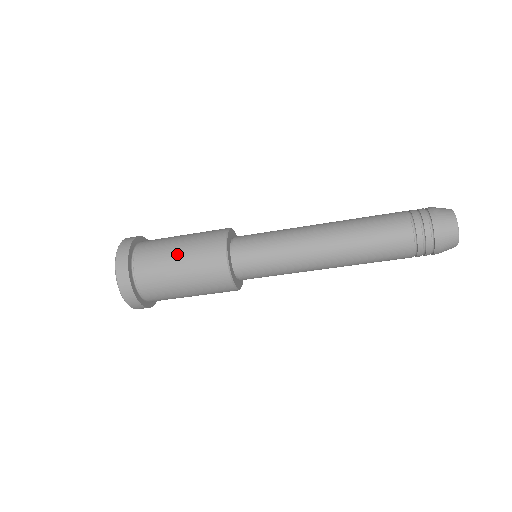
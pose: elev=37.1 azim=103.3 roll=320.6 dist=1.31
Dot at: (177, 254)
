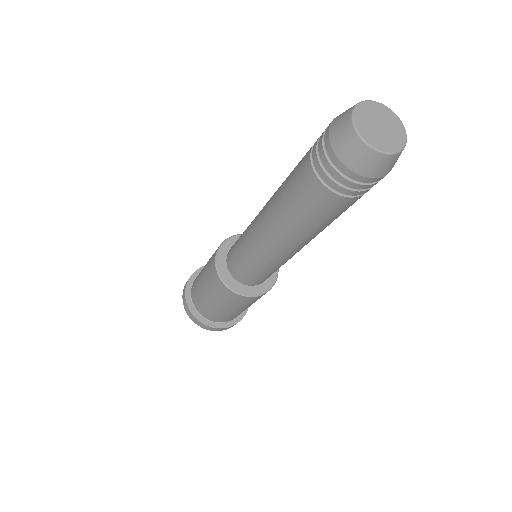
Dot at: (210, 301)
